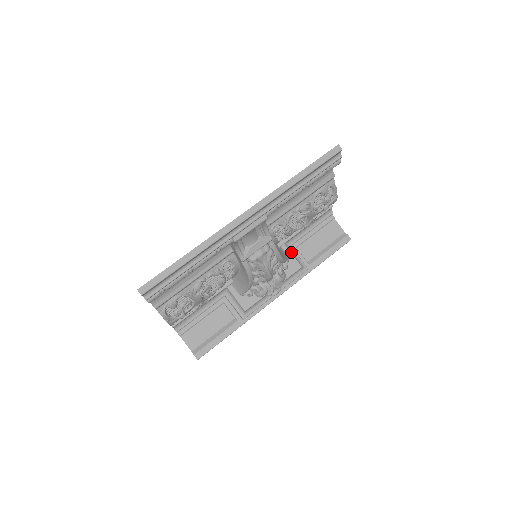
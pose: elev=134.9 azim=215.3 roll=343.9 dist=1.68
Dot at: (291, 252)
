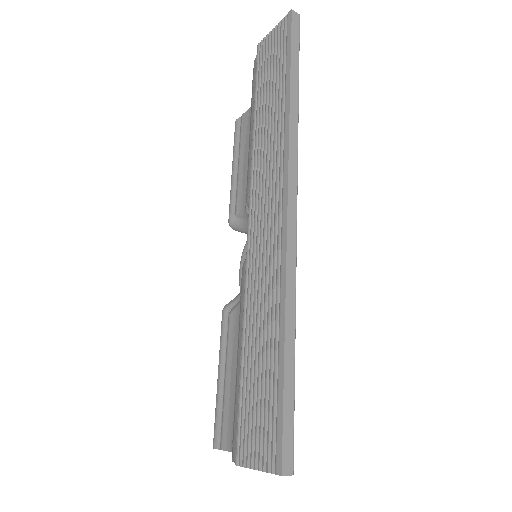
Dot at: occluded
